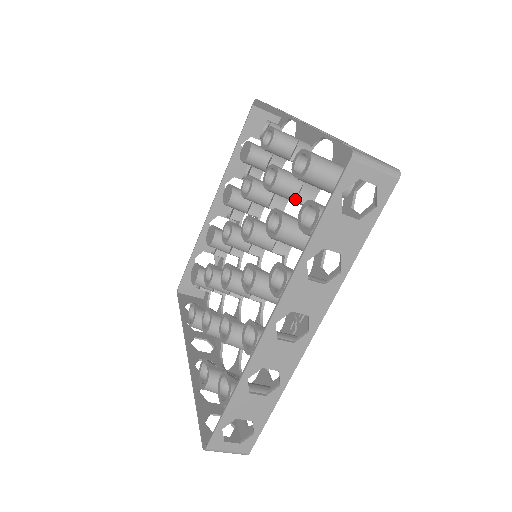
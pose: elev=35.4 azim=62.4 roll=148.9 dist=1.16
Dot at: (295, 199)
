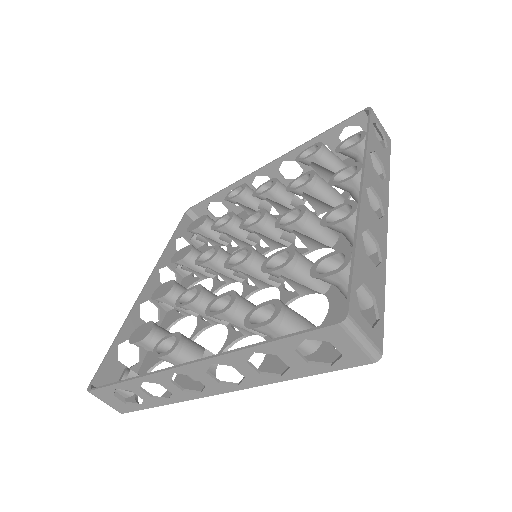
Dot at: occluded
